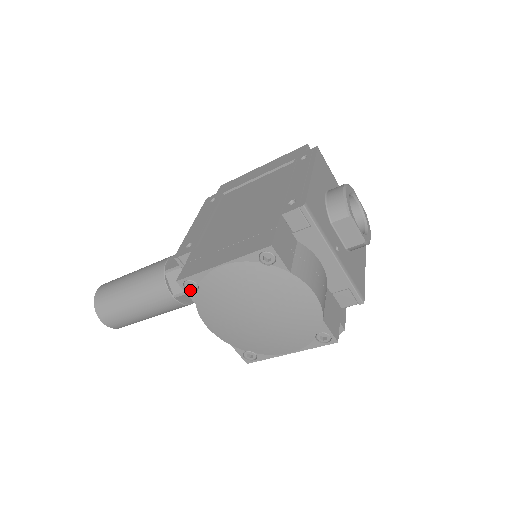
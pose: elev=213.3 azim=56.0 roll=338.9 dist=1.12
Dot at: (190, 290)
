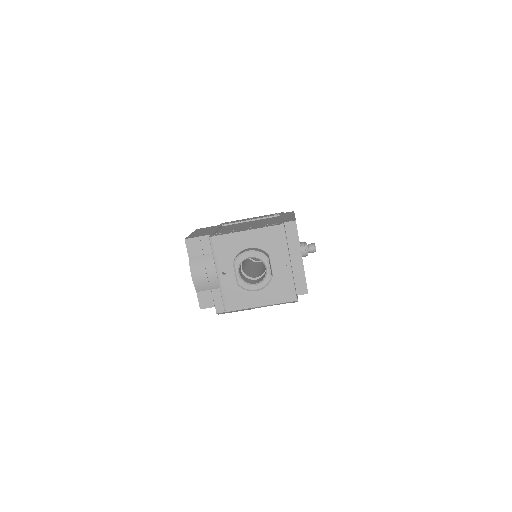
Dot at: occluded
